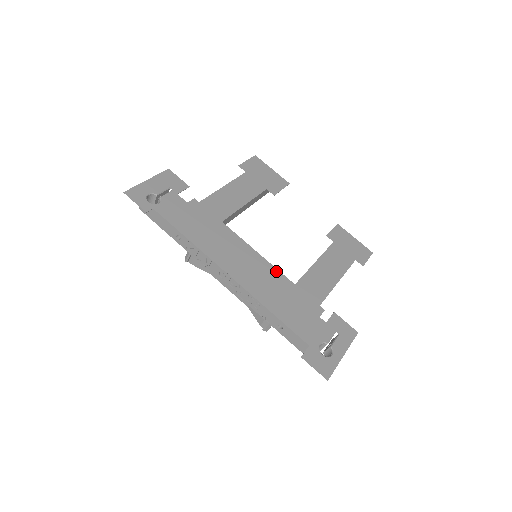
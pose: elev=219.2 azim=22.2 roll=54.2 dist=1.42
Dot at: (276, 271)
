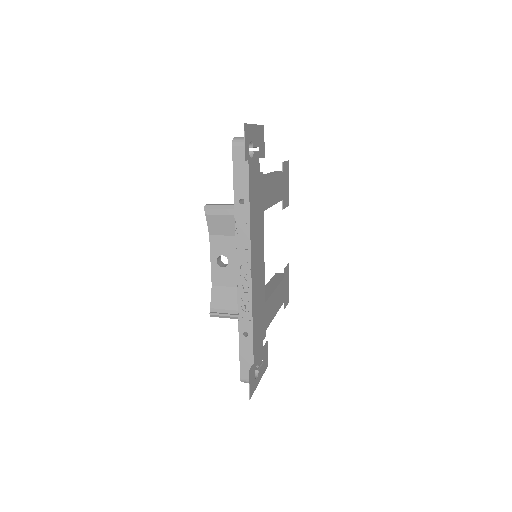
Dot at: (264, 283)
